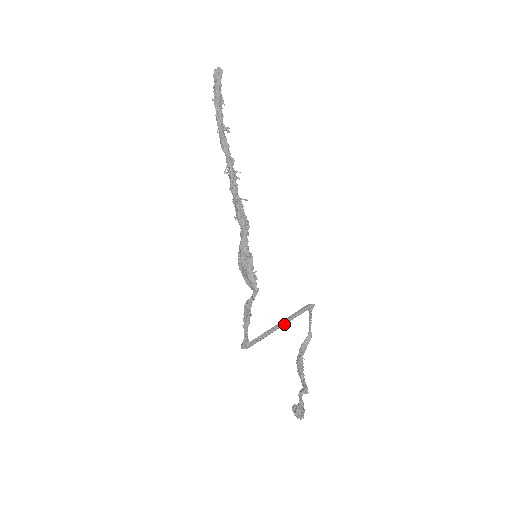
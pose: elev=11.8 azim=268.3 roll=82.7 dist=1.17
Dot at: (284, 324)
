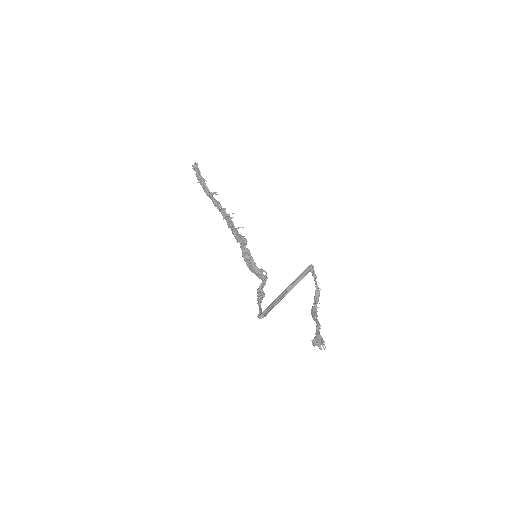
Dot at: (288, 288)
